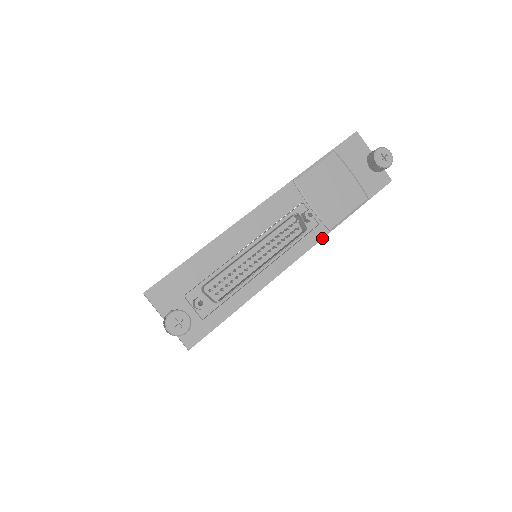
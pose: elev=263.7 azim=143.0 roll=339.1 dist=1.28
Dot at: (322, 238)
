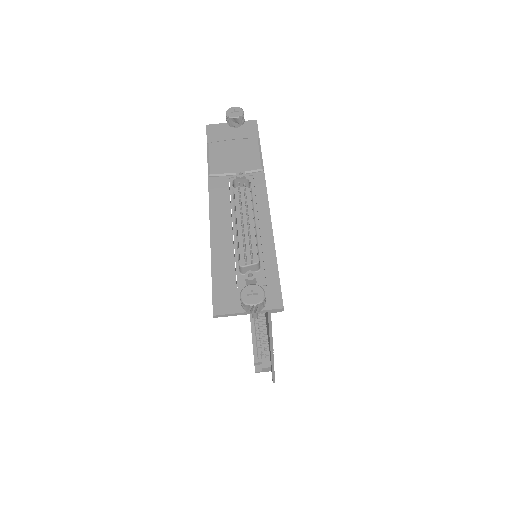
Dot at: (264, 178)
